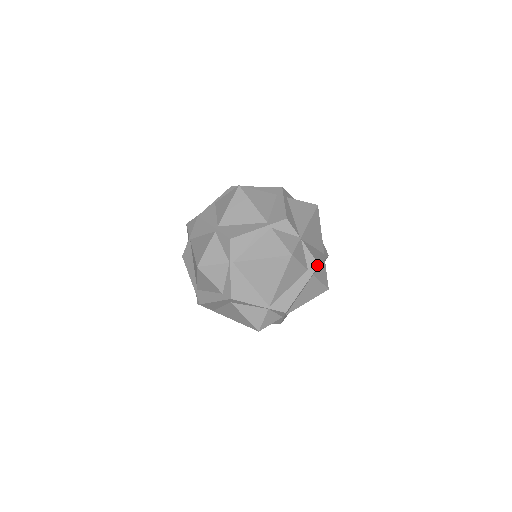
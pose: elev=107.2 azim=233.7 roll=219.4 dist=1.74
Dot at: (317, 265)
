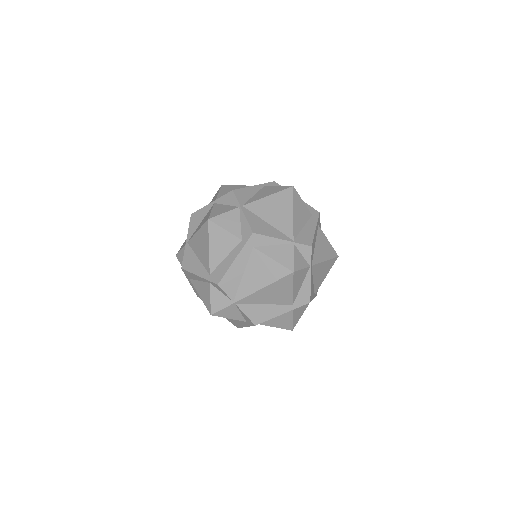
Dot at: (318, 212)
